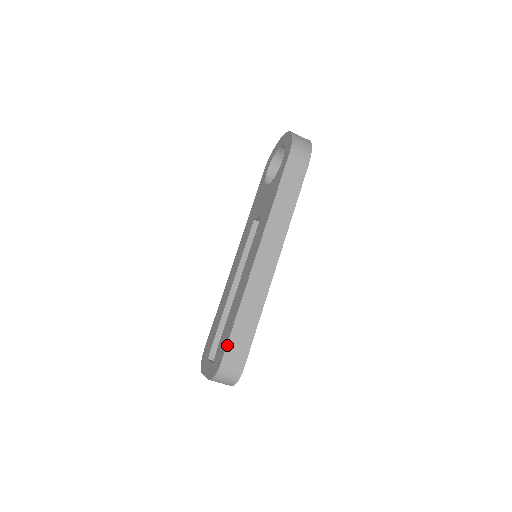
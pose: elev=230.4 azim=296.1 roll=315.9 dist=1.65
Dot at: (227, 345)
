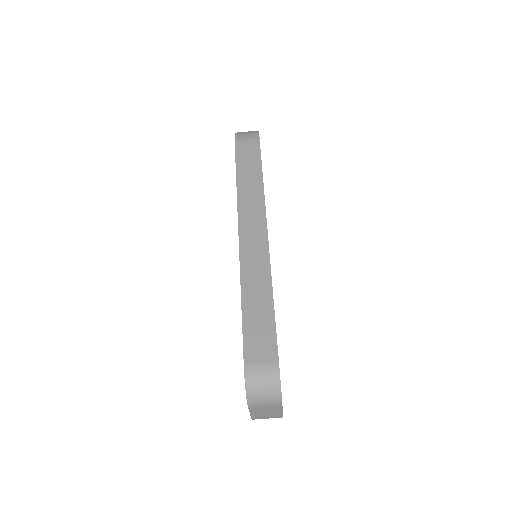
Dot at: (243, 342)
